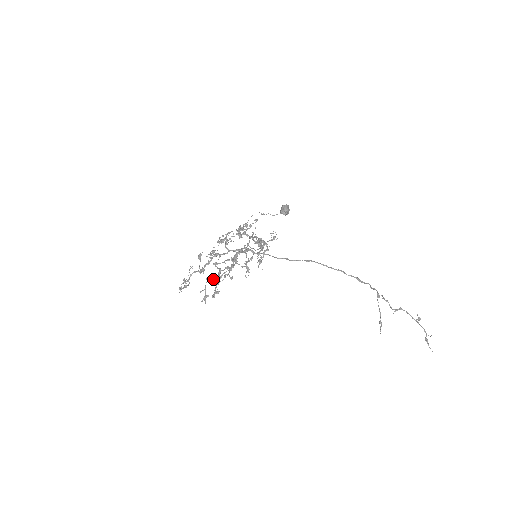
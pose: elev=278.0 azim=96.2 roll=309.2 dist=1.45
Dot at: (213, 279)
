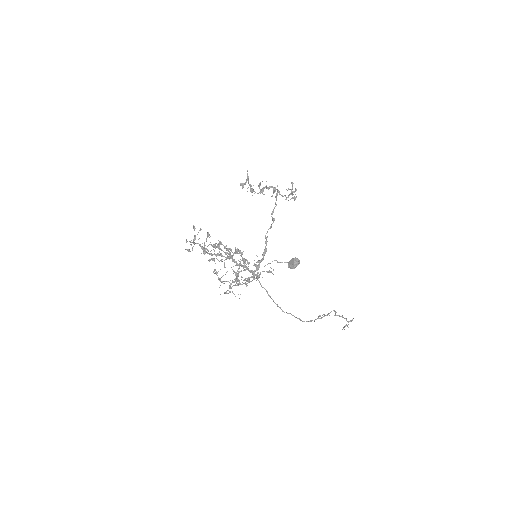
Dot at: occluded
